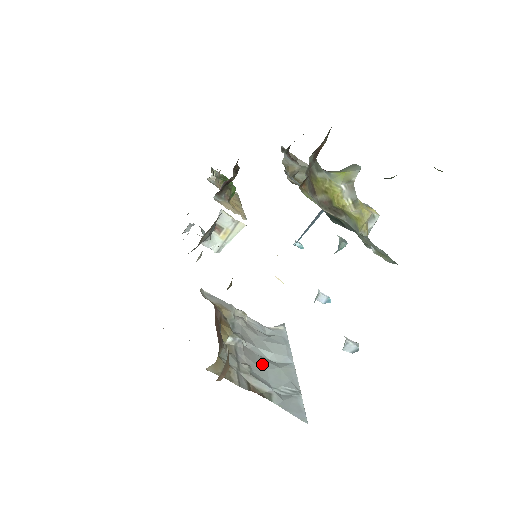
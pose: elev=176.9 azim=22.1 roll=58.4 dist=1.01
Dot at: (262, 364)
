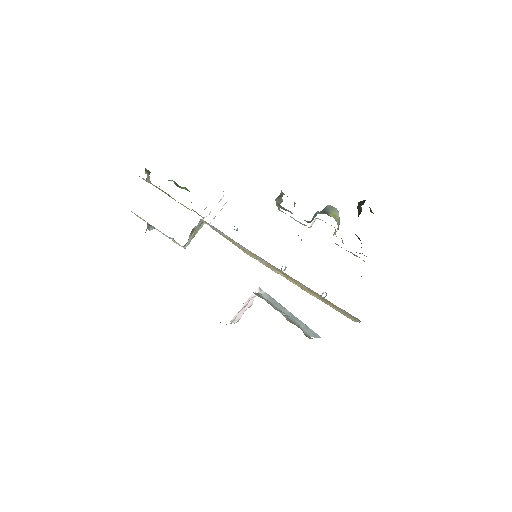
Dot at: occluded
